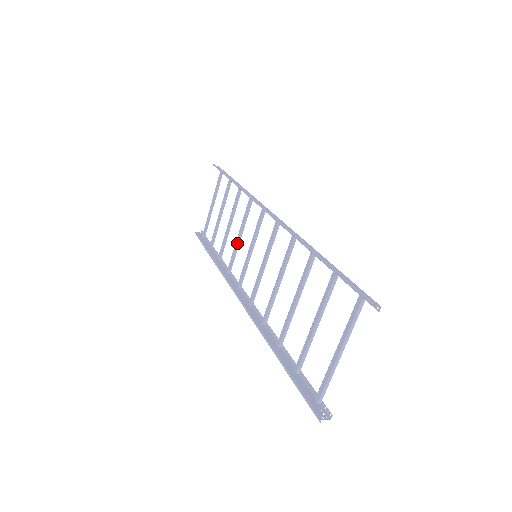
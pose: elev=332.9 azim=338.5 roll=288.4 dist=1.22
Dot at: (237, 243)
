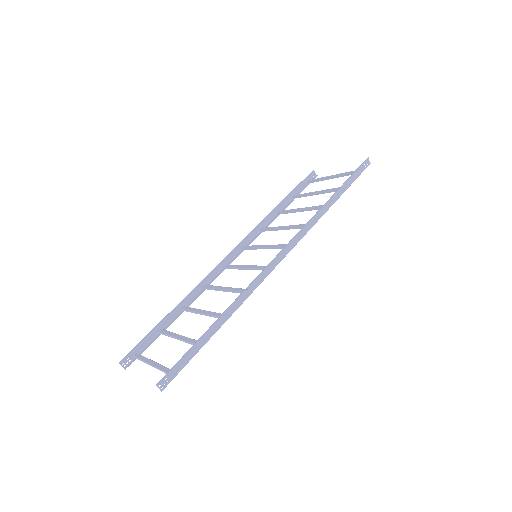
Dot at: (279, 228)
